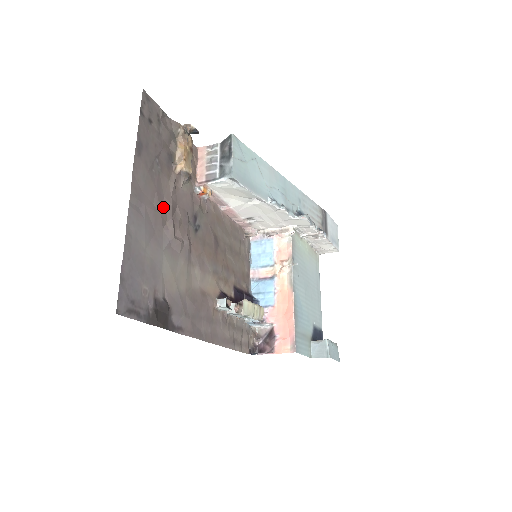
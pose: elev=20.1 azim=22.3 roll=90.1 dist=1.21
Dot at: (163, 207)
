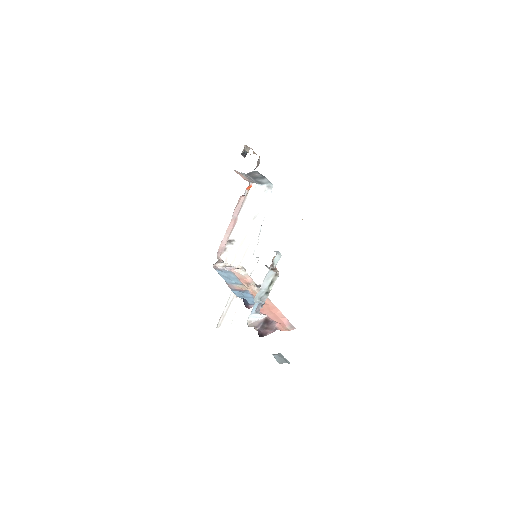
Dot at: occluded
